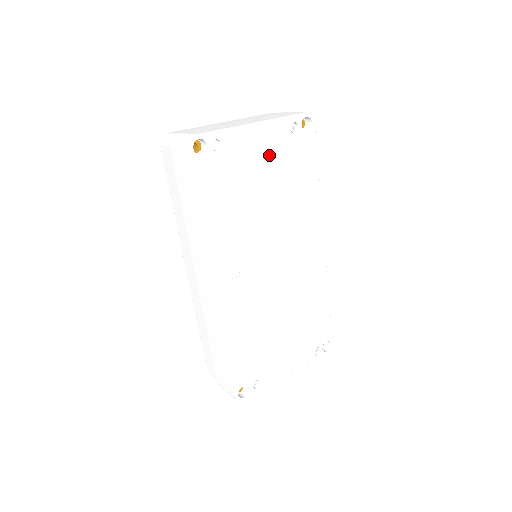
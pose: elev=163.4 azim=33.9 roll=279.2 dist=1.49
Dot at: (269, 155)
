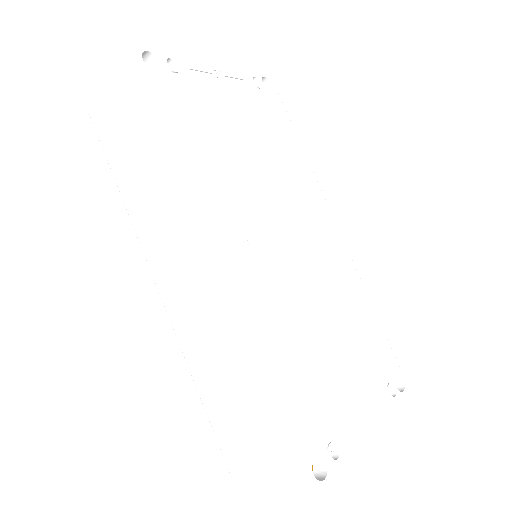
Dot at: (238, 101)
